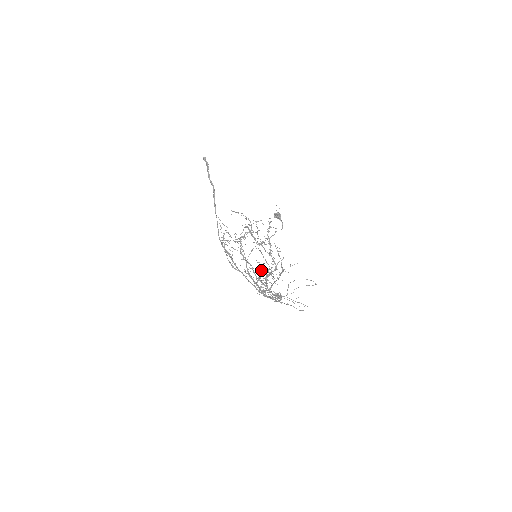
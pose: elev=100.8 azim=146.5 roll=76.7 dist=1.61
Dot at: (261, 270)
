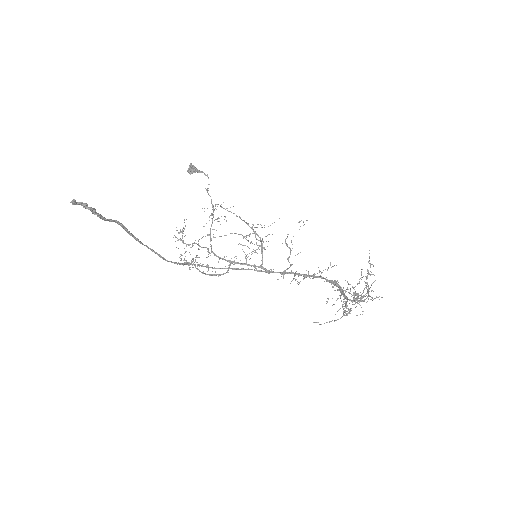
Dot at: occluded
